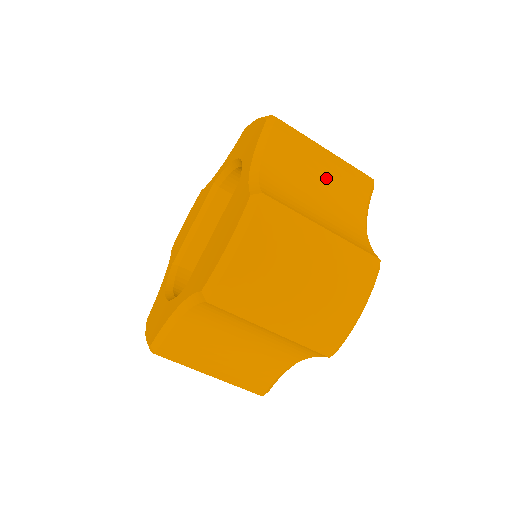
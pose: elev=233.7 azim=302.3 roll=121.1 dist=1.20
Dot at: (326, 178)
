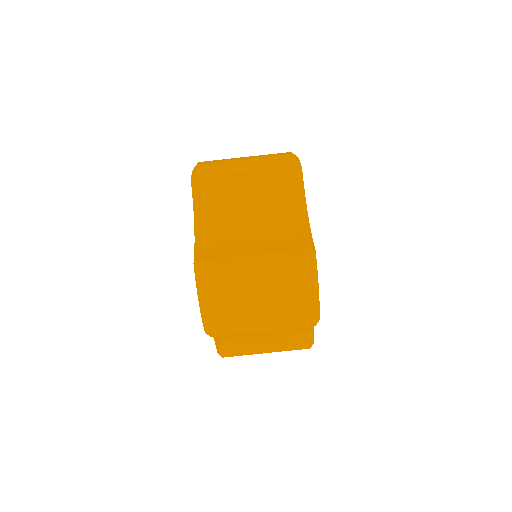
Dot at: occluded
